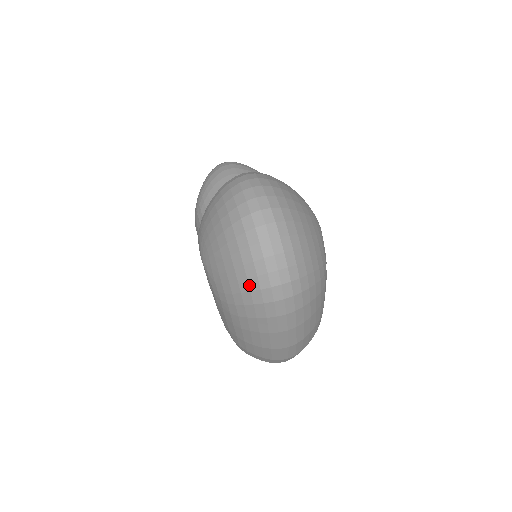
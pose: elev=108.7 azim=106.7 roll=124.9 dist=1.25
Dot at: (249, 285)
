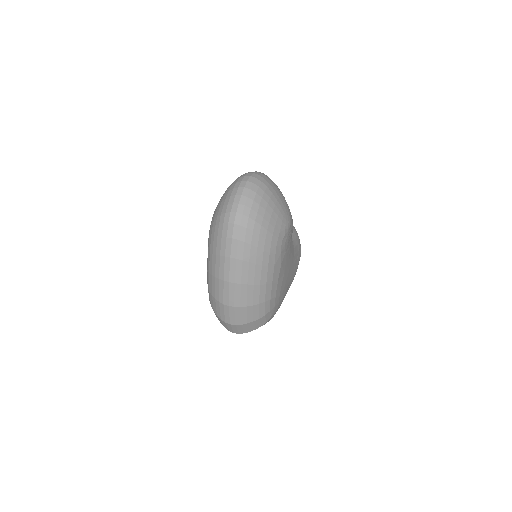
Dot at: (222, 210)
